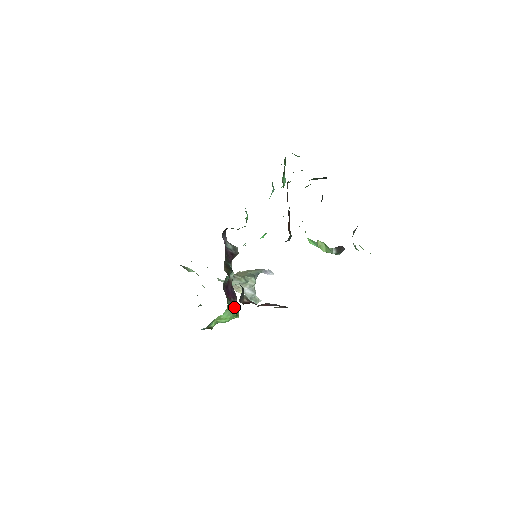
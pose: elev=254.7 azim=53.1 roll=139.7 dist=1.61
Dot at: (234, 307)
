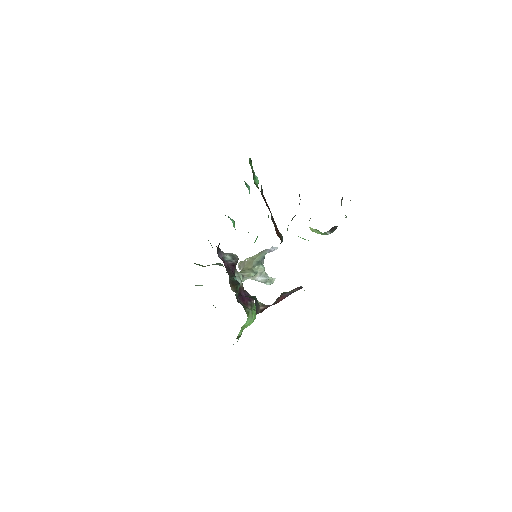
Dot at: occluded
